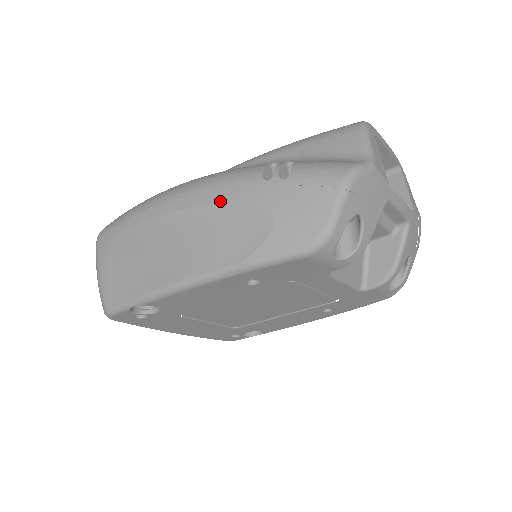
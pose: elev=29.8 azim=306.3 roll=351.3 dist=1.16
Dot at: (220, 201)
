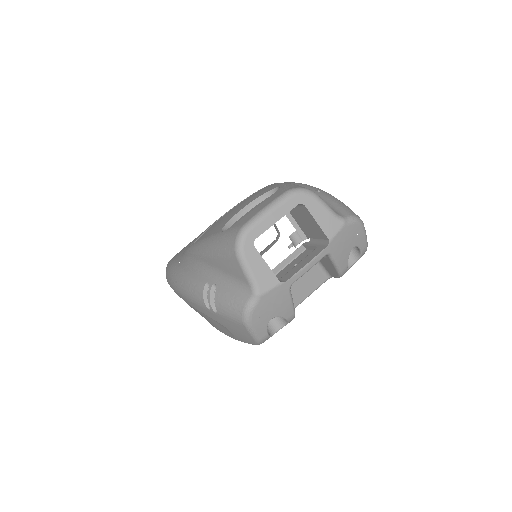
Dot at: occluded
